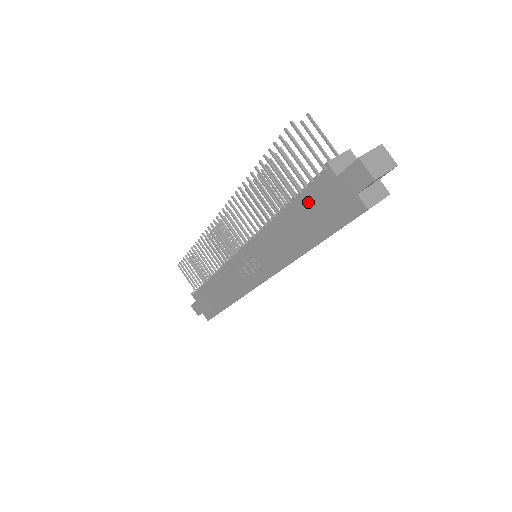
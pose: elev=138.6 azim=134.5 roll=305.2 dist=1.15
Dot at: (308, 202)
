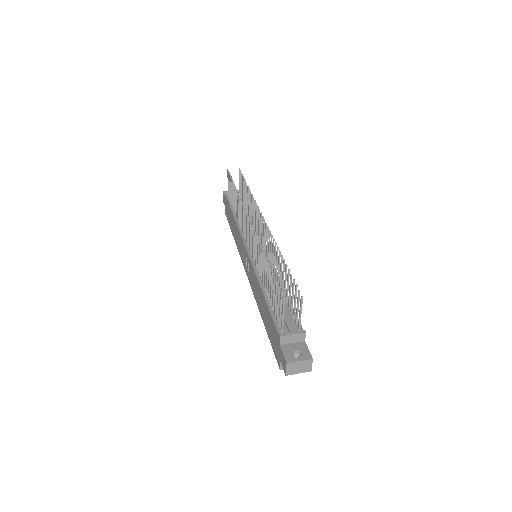
Dot at: (270, 319)
